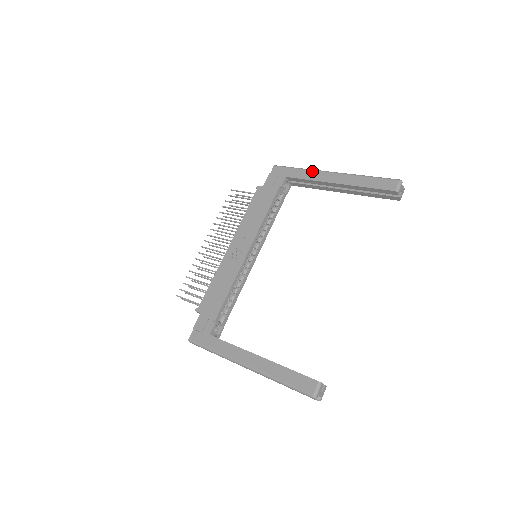
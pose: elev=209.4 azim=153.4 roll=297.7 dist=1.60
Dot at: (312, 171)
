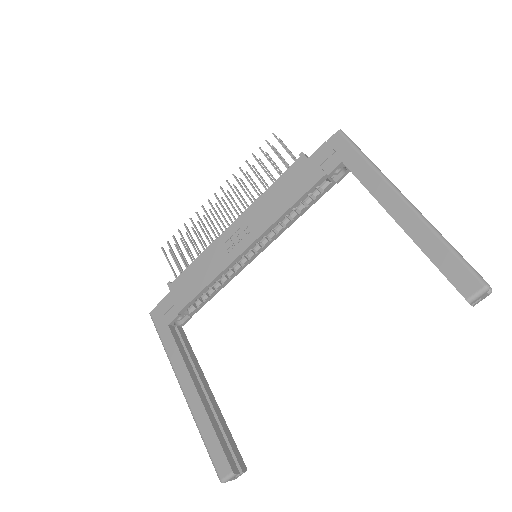
Dot at: (379, 177)
